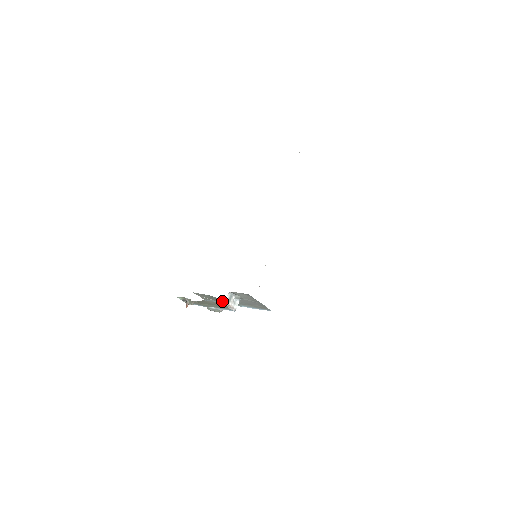
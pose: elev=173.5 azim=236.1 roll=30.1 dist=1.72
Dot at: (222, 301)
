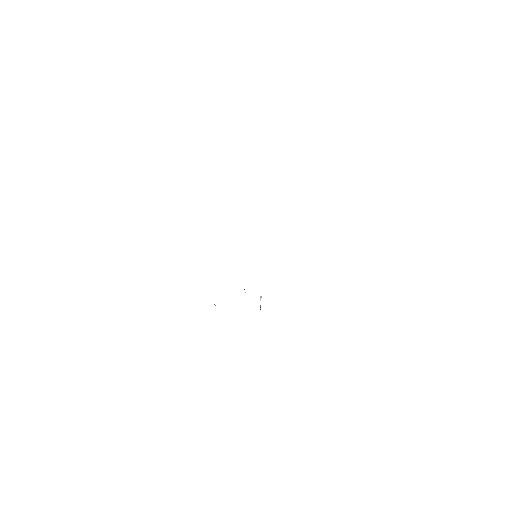
Dot at: occluded
